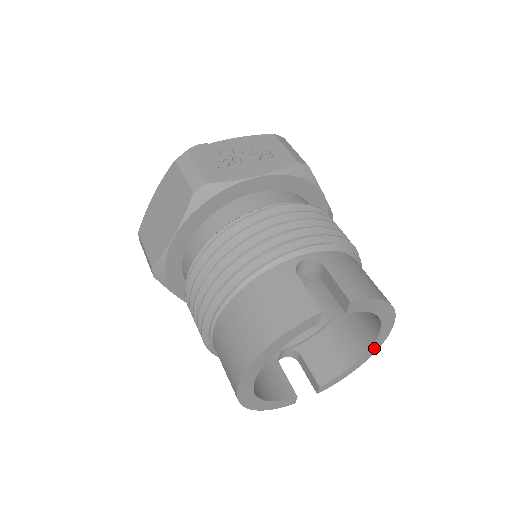
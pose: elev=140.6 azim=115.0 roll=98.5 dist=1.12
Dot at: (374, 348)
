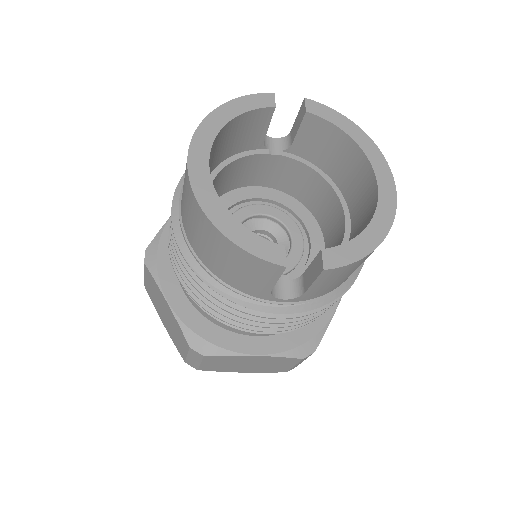
Dot at: (386, 210)
